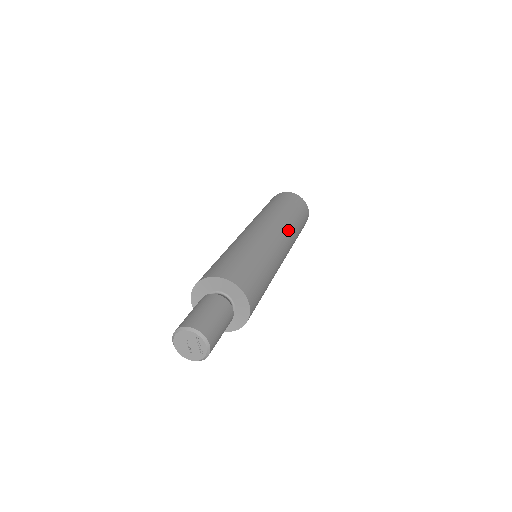
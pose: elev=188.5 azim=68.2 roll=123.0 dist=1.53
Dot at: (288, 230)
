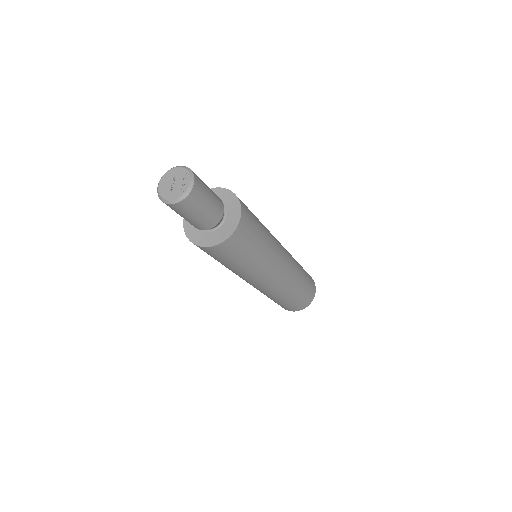
Dot at: (293, 260)
